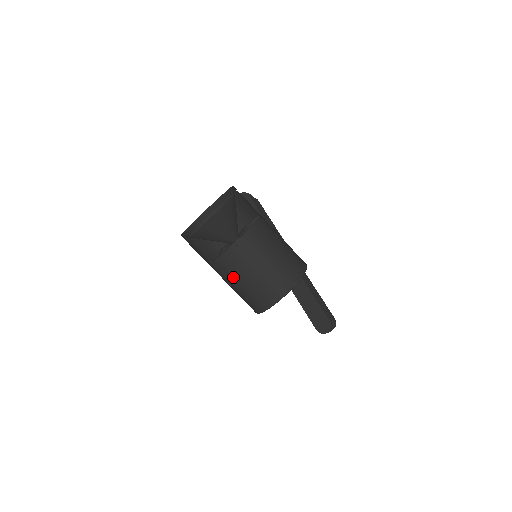
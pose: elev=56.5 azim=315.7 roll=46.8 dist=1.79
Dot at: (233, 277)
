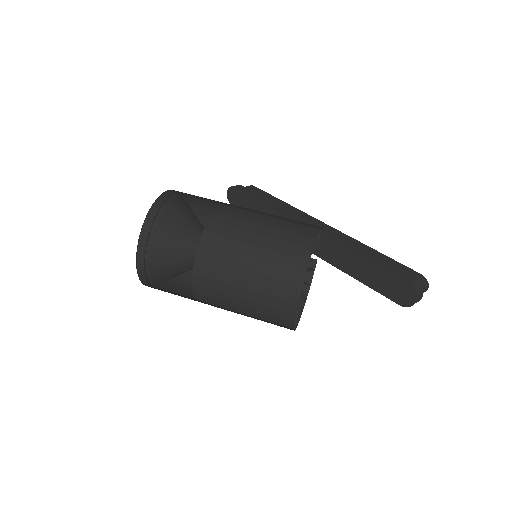
Dot at: (227, 303)
